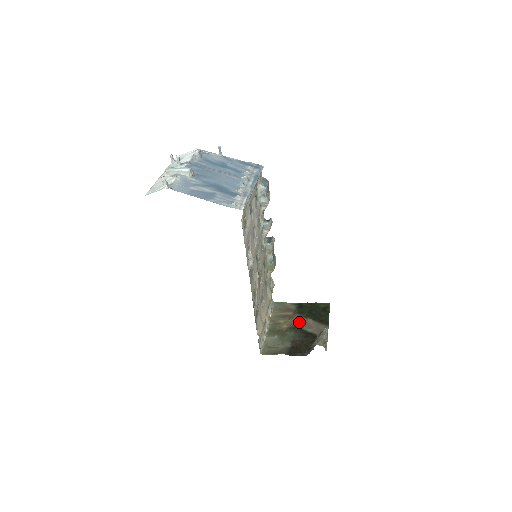
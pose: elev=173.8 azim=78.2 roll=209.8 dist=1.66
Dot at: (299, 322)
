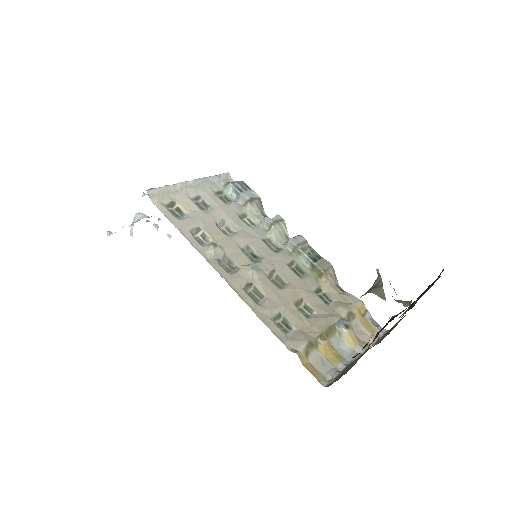
Dot at: occluded
